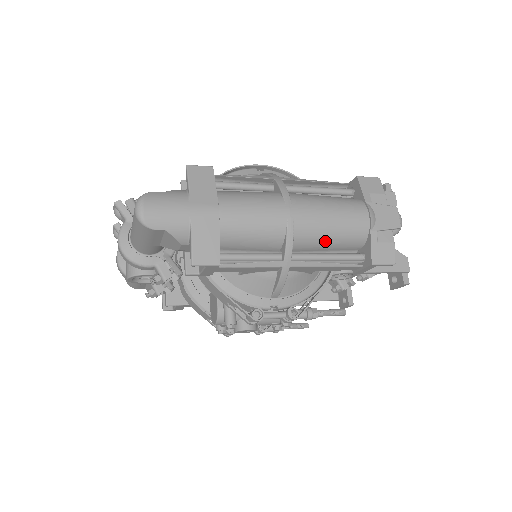
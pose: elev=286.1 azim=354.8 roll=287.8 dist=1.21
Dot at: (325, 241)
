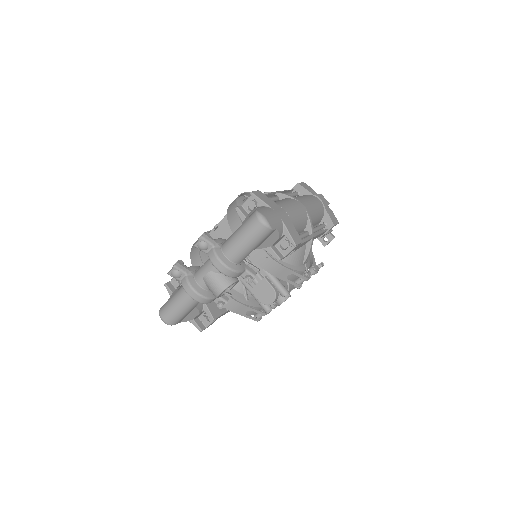
Dot at: (315, 219)
